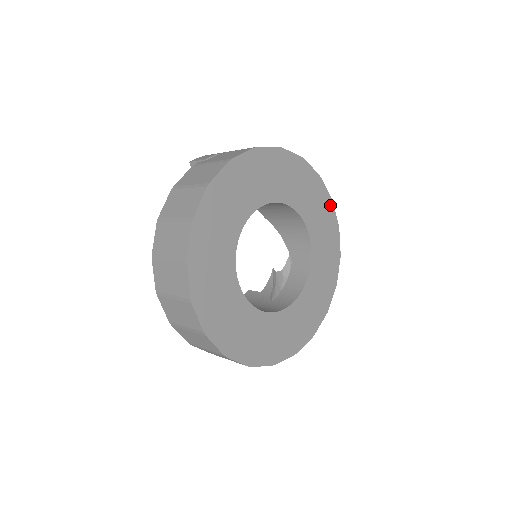
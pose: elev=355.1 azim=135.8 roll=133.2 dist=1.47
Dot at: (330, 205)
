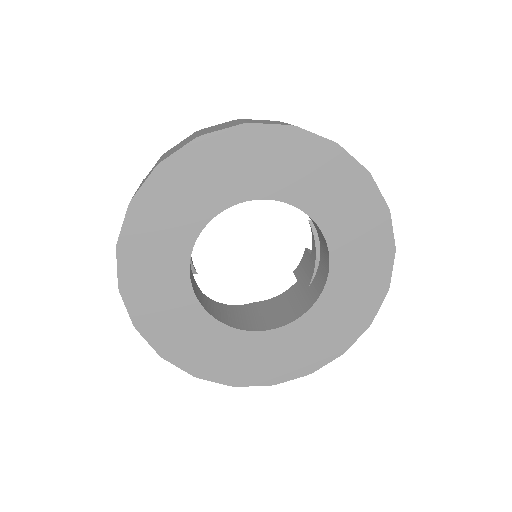
Dot at: (297, 136)
